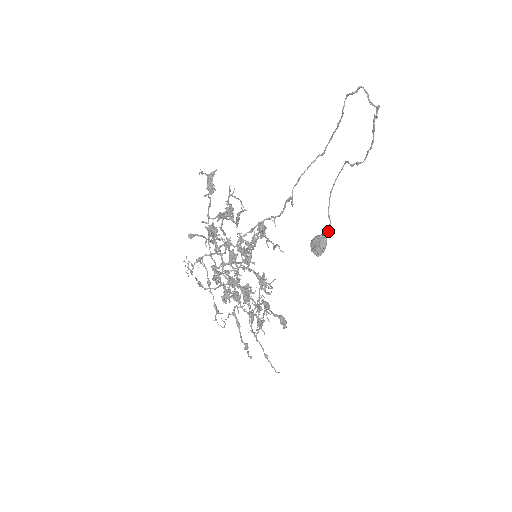
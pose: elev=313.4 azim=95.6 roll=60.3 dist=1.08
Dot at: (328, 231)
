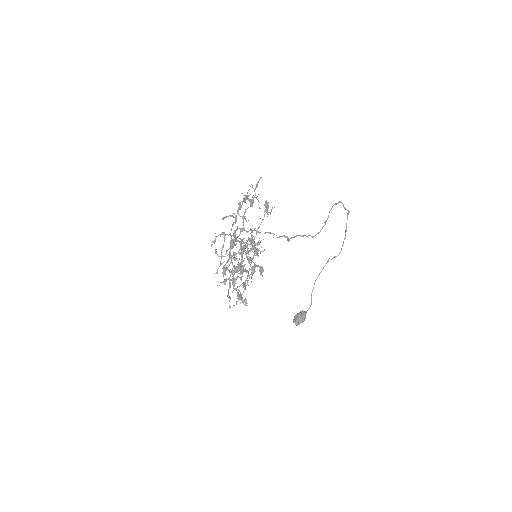
Dot at: (308, 309)
